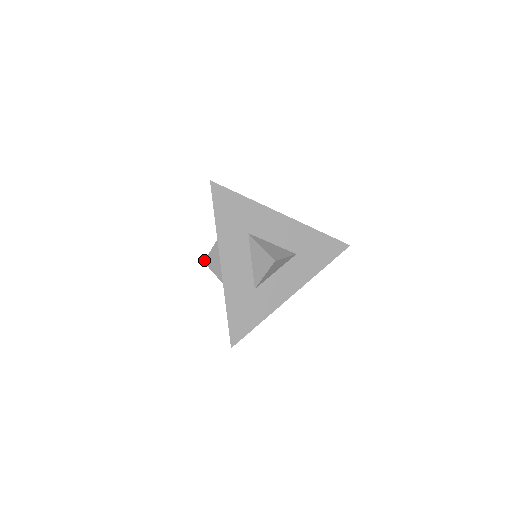
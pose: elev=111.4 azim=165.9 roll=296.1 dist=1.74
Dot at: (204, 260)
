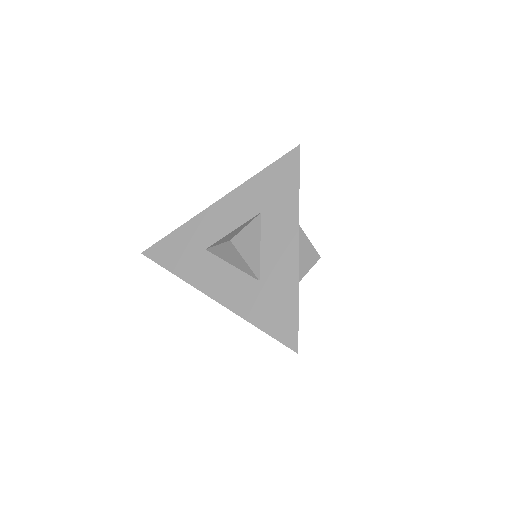
Dot at: occluded
